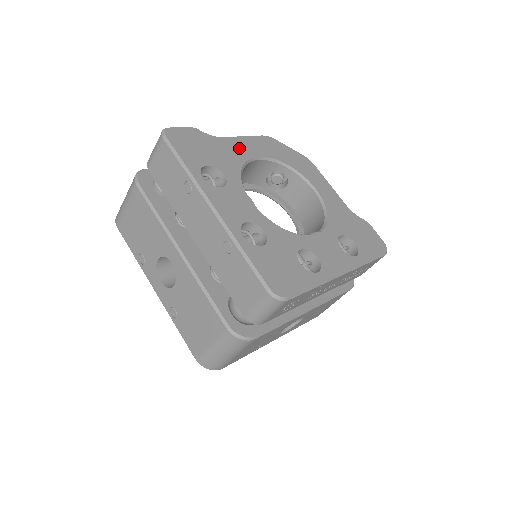
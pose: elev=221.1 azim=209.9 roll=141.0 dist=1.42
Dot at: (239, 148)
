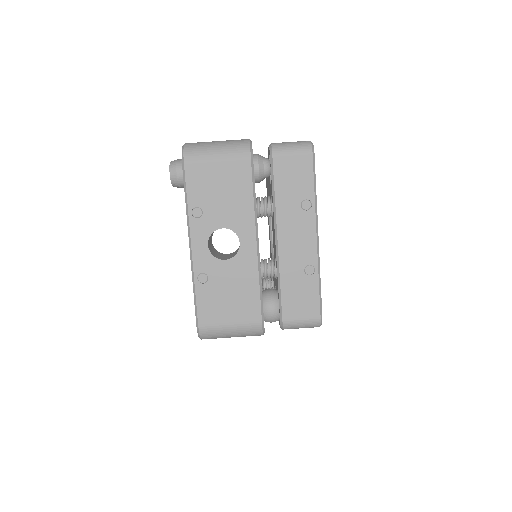
Dot at: occluded
